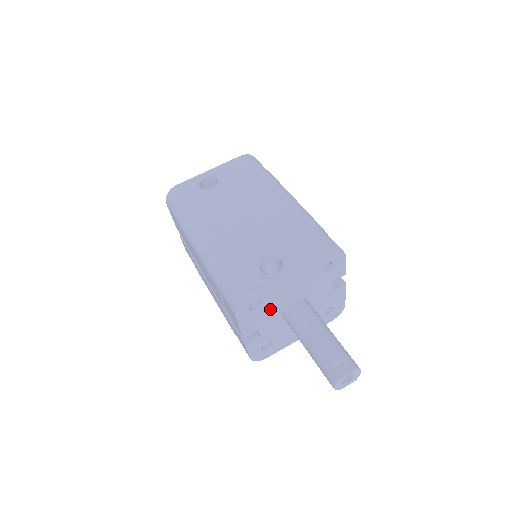
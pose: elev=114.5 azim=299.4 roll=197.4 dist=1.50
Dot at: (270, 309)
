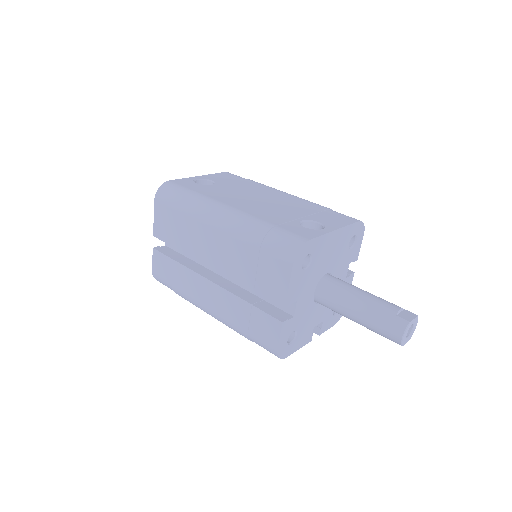
Dot at: (312, 274)
